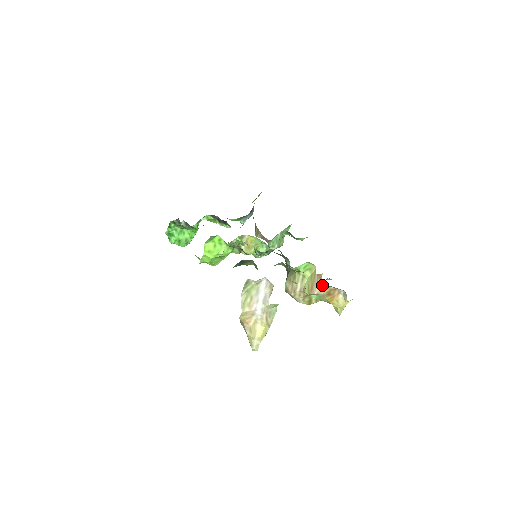
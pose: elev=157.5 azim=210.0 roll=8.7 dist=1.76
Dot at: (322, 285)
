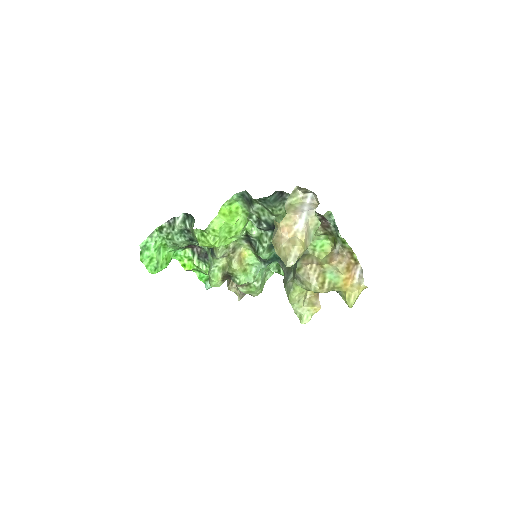
Dot at: (343, 255)
